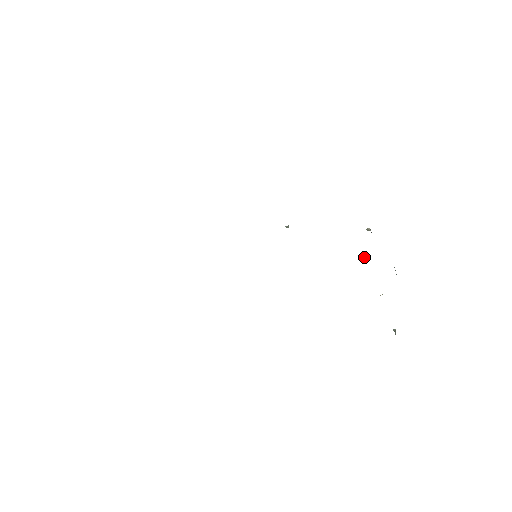
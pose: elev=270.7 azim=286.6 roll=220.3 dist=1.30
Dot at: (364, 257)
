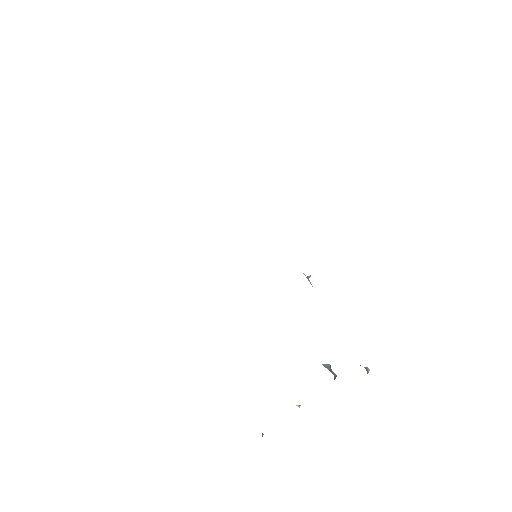
Dot at: (330, 368)
